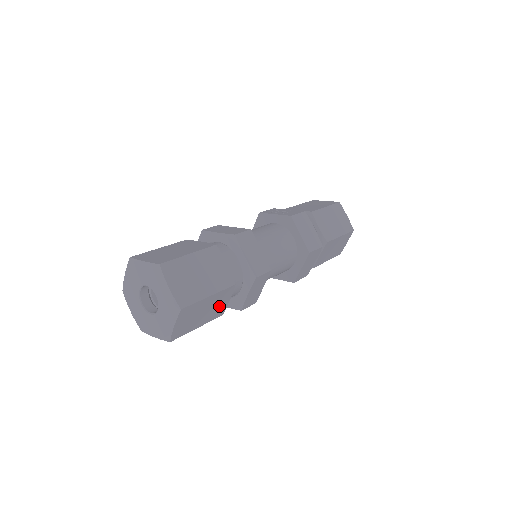
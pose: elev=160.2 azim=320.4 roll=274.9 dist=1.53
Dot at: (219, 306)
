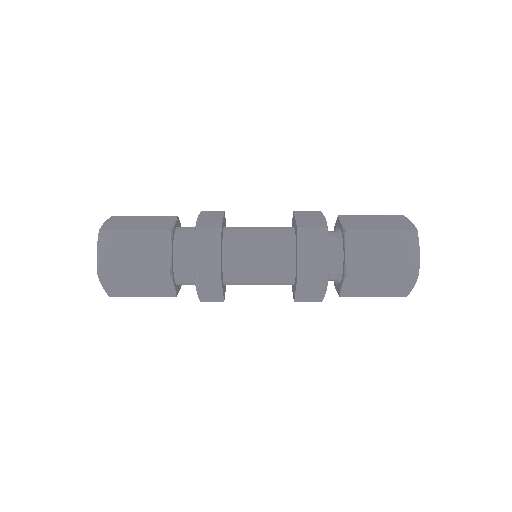
Dot at: (157, 255)
